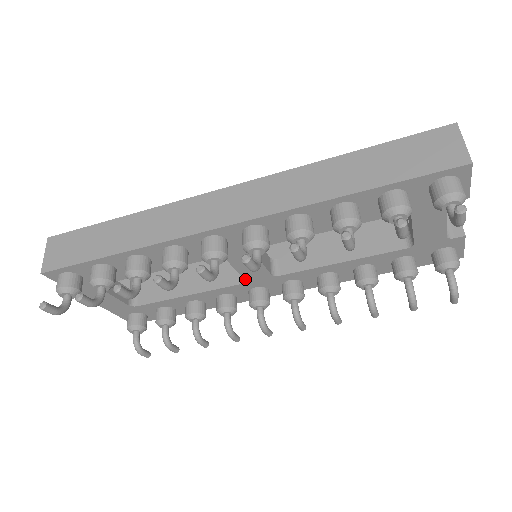
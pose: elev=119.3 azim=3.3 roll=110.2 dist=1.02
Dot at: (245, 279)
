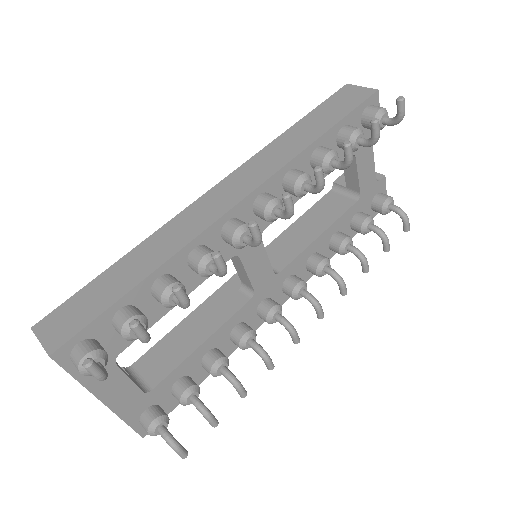
Dot at: (254, 289)
